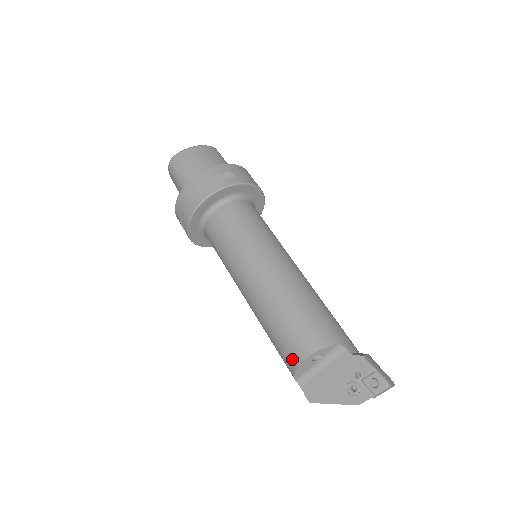
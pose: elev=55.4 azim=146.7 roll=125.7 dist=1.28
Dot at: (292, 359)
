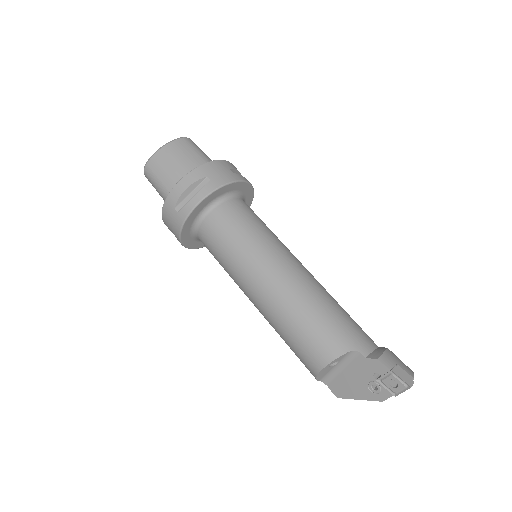
Dot at: (310, 368)
